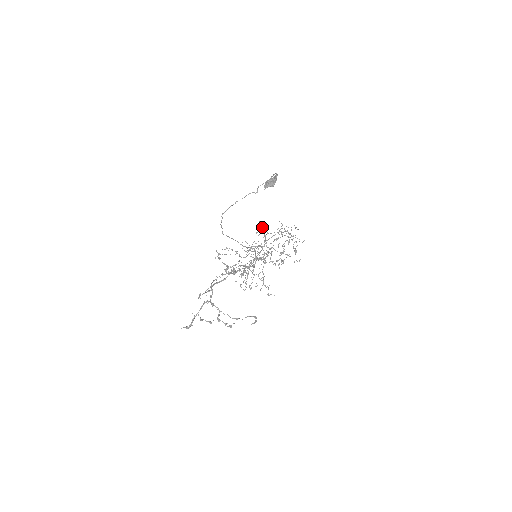
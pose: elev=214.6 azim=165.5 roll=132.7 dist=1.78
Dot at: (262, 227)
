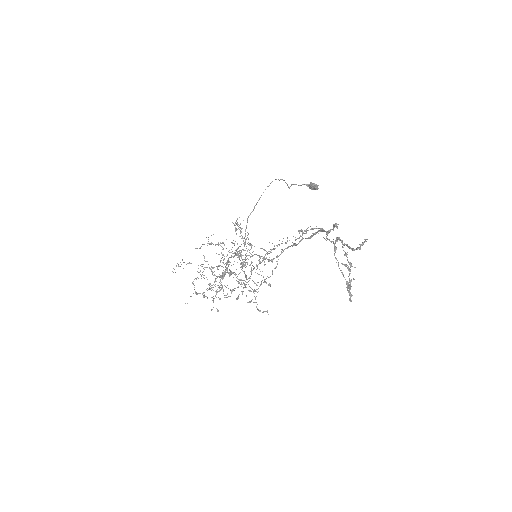
Dot at: (212, 243)
